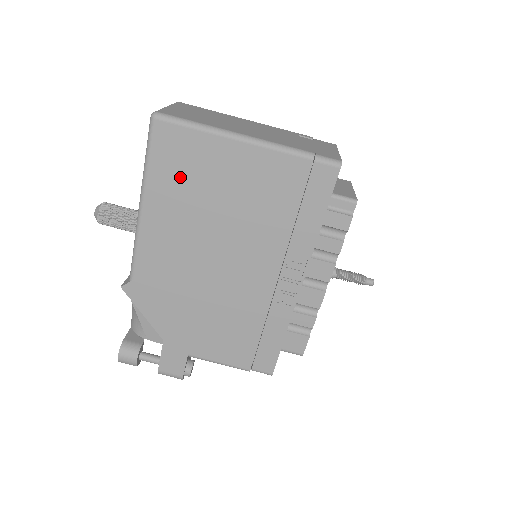
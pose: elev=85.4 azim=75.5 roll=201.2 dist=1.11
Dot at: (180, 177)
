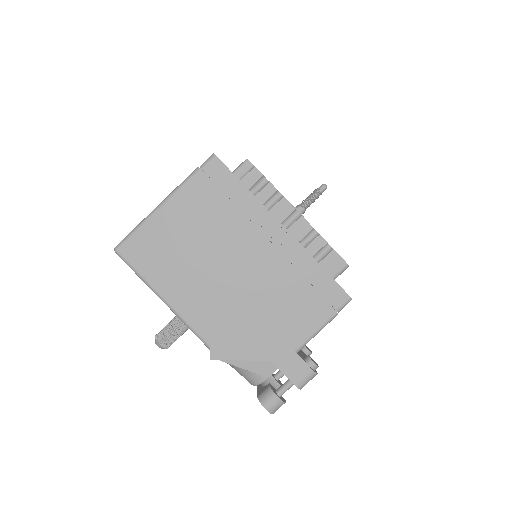
Dot at: (160, 260)
